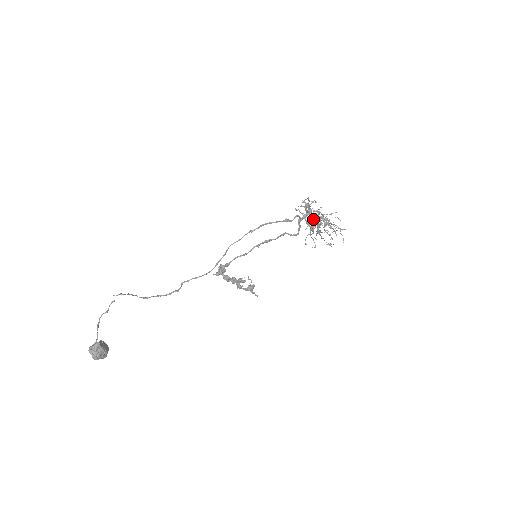
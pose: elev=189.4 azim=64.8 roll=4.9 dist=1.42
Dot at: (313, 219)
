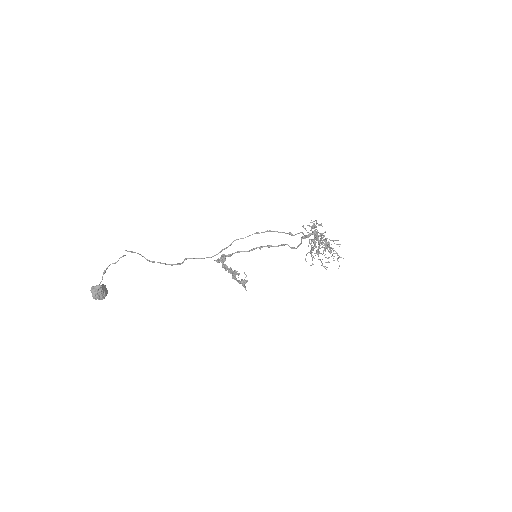
Dot at: occluded
